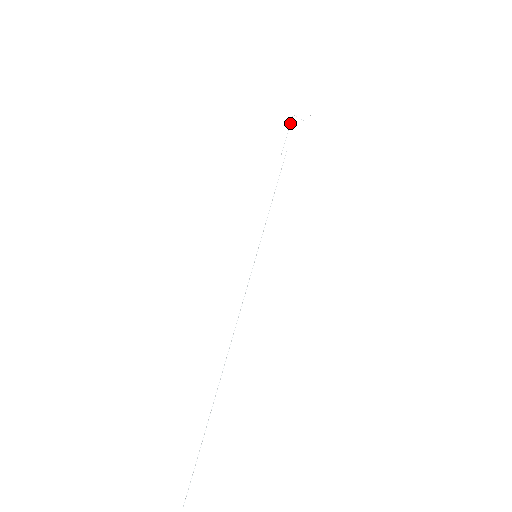
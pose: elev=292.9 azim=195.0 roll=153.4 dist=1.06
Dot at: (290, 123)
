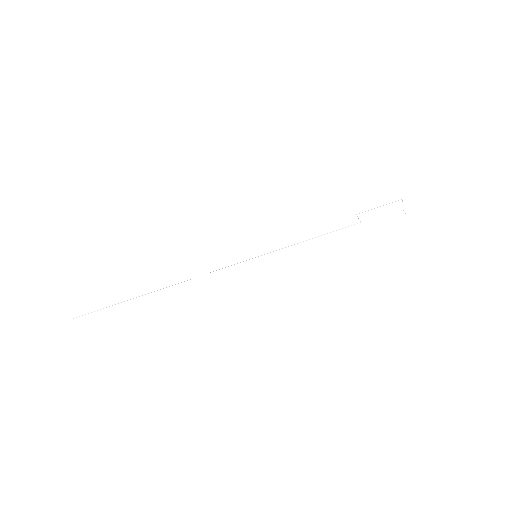
Dot at: (392, 202)
